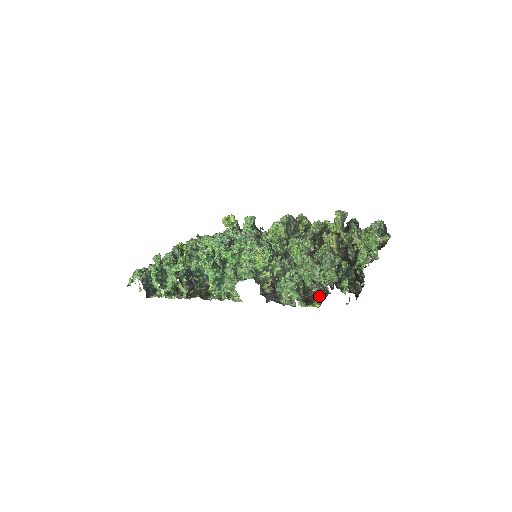
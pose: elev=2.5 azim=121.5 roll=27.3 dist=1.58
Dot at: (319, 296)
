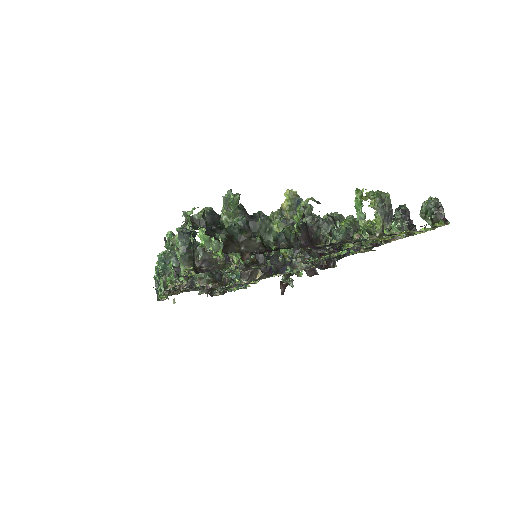
Dot at: (216, 265)
